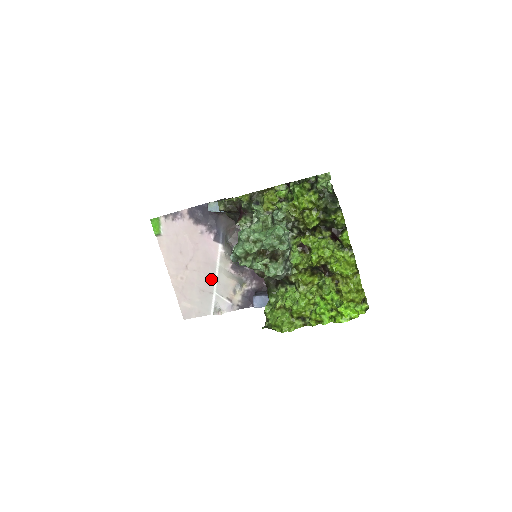
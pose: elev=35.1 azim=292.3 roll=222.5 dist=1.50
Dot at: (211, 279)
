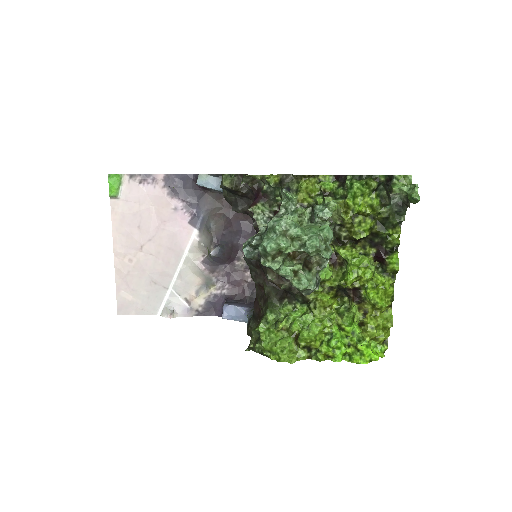
Dot at: (171, 270)
